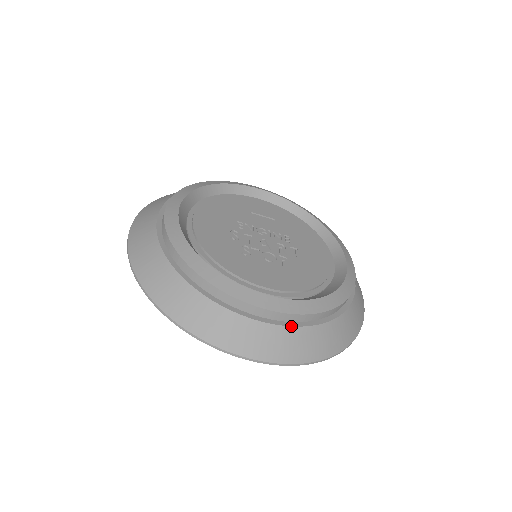
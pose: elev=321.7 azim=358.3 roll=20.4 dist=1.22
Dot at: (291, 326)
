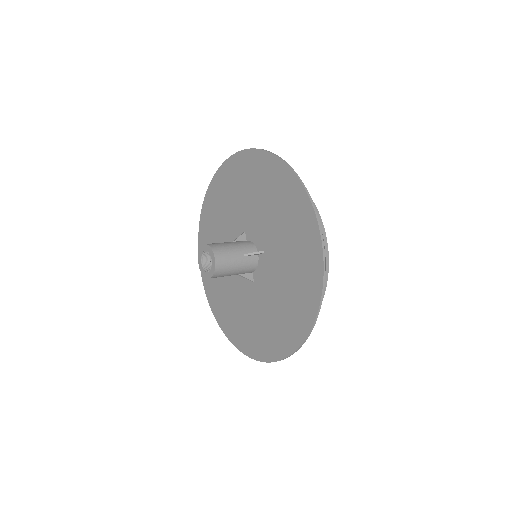
Dot at: (325, 258)
